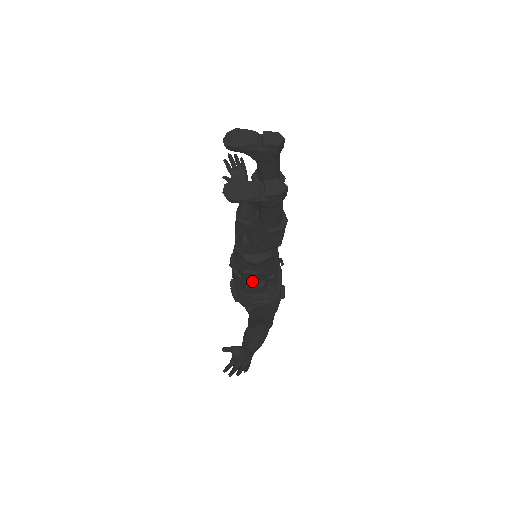
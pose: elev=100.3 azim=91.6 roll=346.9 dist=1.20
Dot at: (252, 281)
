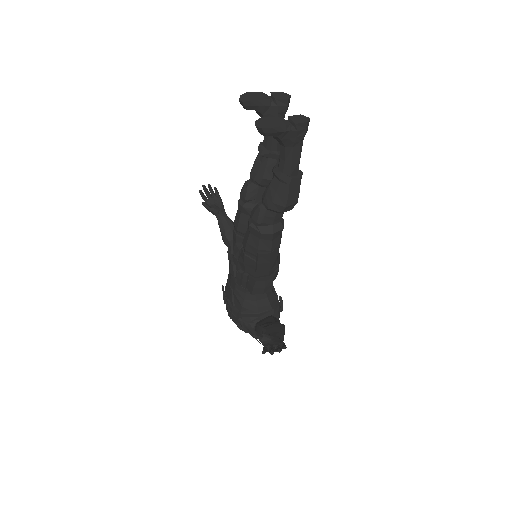
Dot at: (261, 274)
